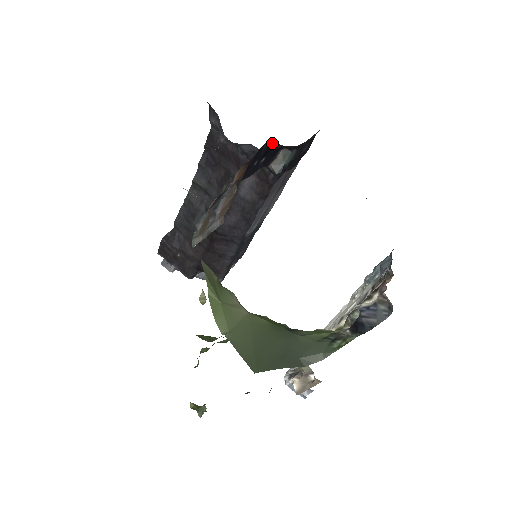
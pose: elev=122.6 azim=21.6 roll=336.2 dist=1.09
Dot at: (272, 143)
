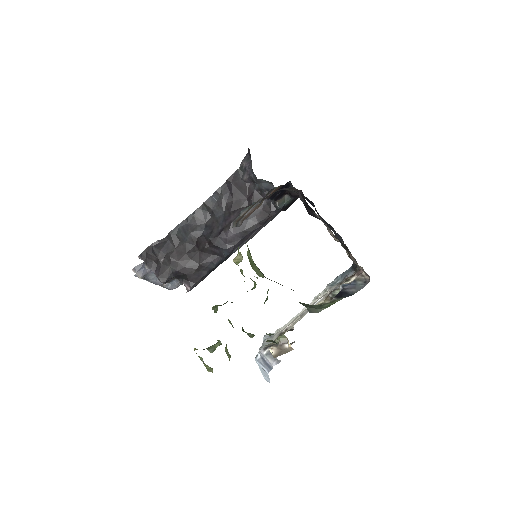
Dot at: (289, 184)
